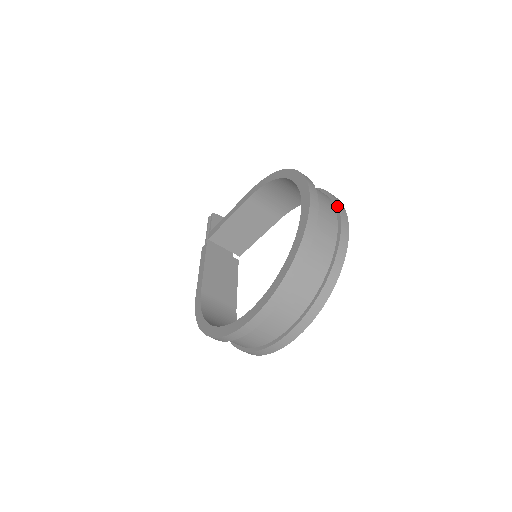
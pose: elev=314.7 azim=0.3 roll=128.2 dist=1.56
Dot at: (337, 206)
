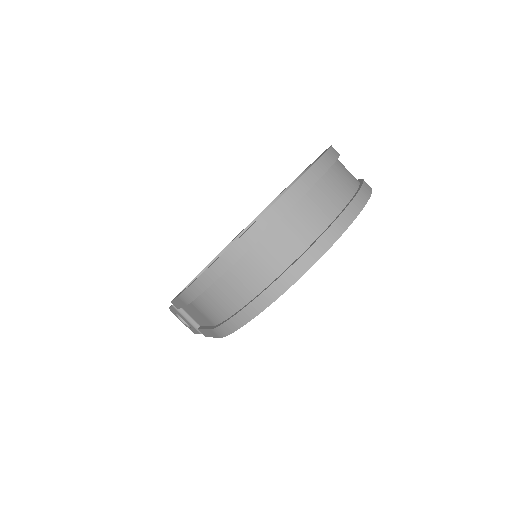
Dot at: occluded
